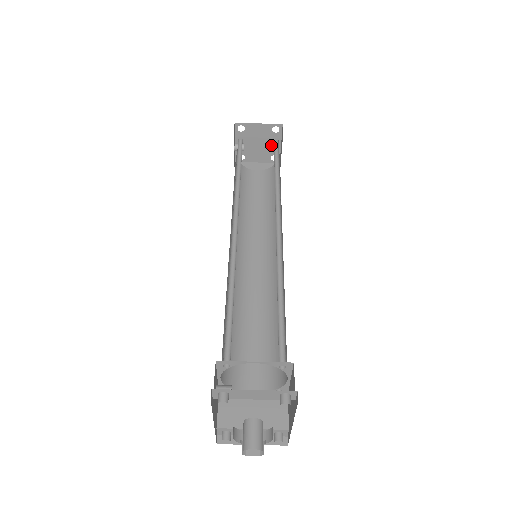
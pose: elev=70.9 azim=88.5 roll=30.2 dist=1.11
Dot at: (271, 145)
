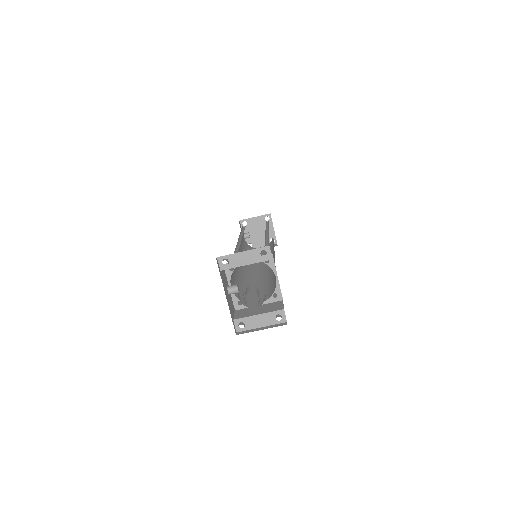
Dot at: occluded
